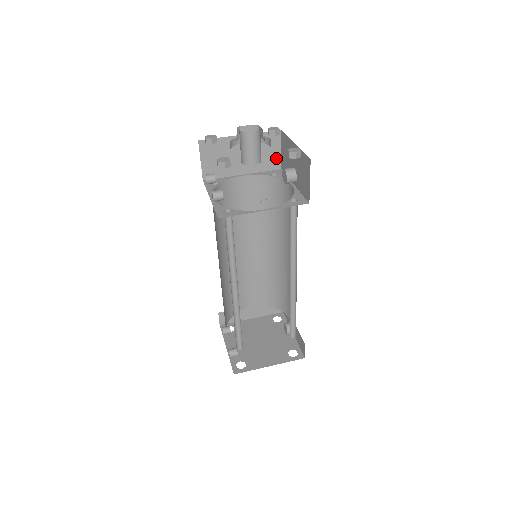
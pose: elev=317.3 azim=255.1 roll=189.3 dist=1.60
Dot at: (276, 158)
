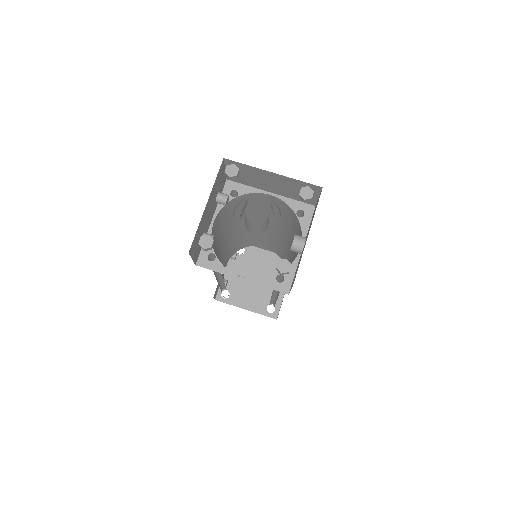
Dot at: (312, 198)
